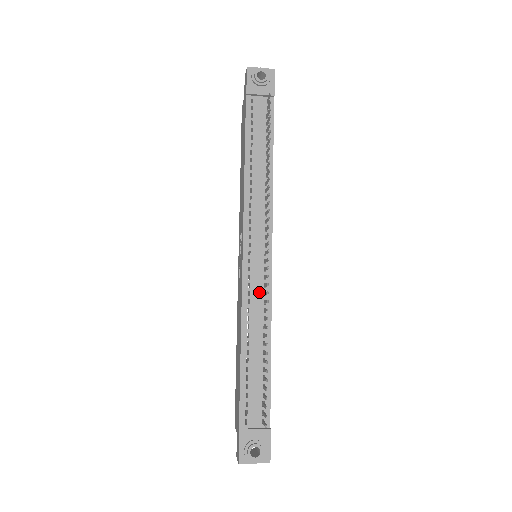
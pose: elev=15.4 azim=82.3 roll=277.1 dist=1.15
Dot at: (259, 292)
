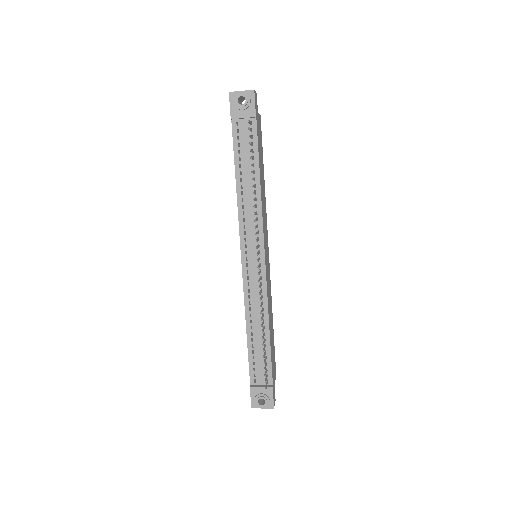
Dot at: (257, 289)
